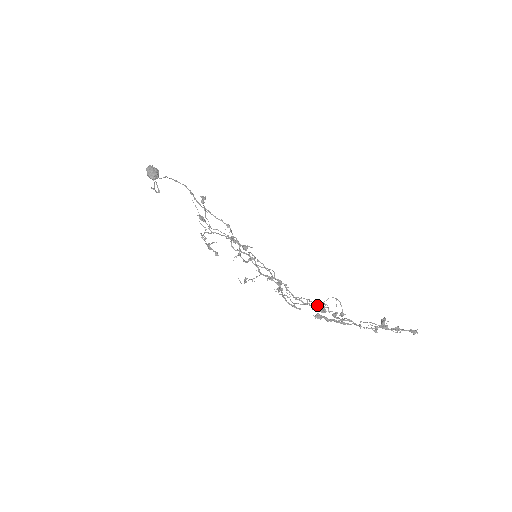
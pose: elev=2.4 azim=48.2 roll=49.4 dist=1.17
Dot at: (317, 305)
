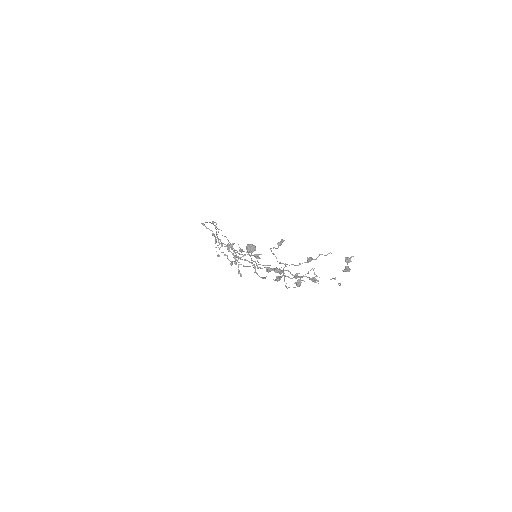
Dot at: (227, 245)
